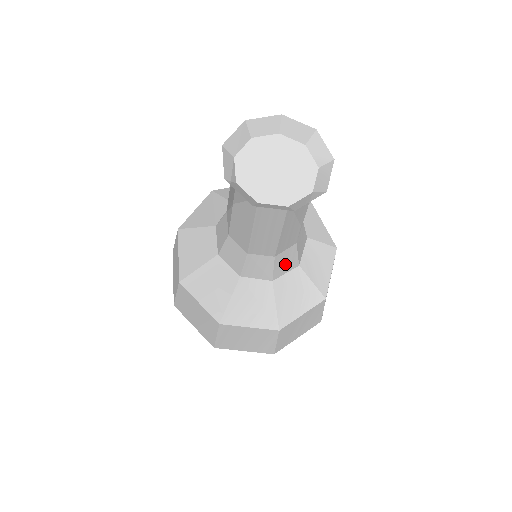
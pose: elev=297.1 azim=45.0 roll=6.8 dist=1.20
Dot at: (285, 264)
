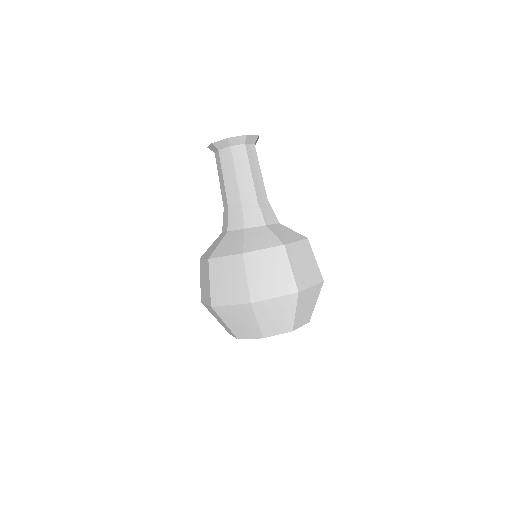
Dot at: (252, 217)
